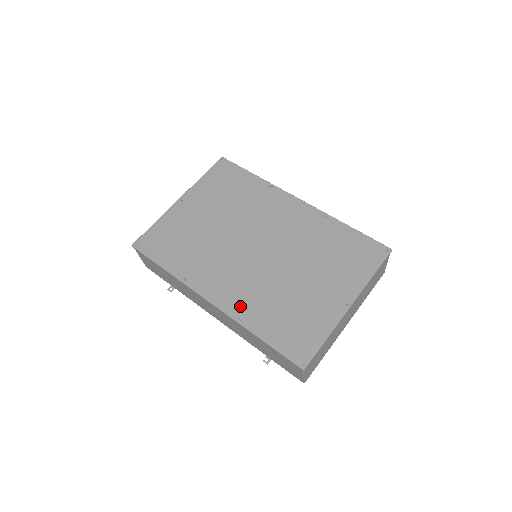
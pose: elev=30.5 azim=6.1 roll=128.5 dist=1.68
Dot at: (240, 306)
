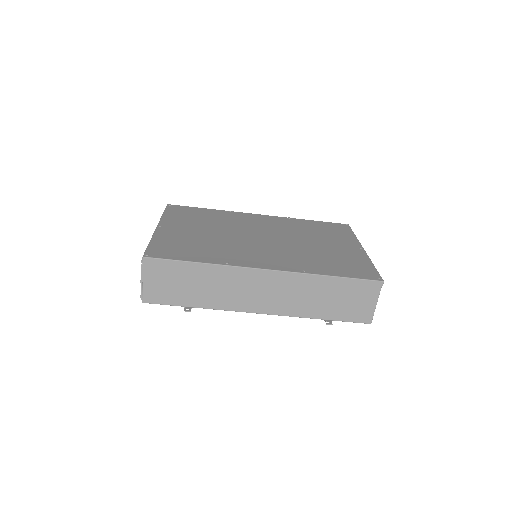
Dot at: (294, 265)
